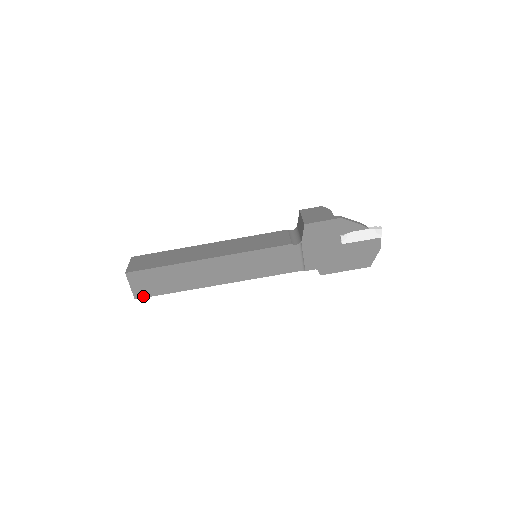
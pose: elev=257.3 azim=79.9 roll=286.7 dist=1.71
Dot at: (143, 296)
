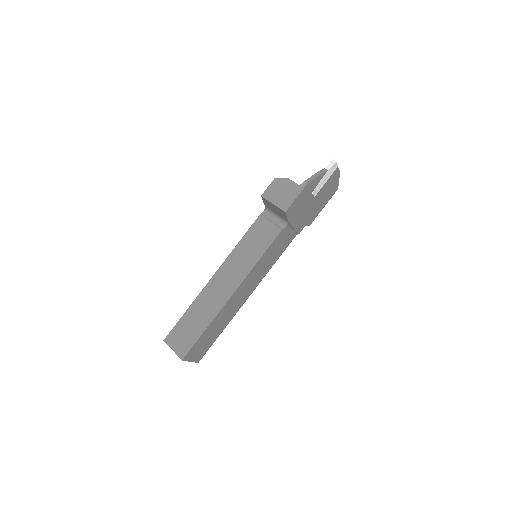
Dot at: (202, 356)
